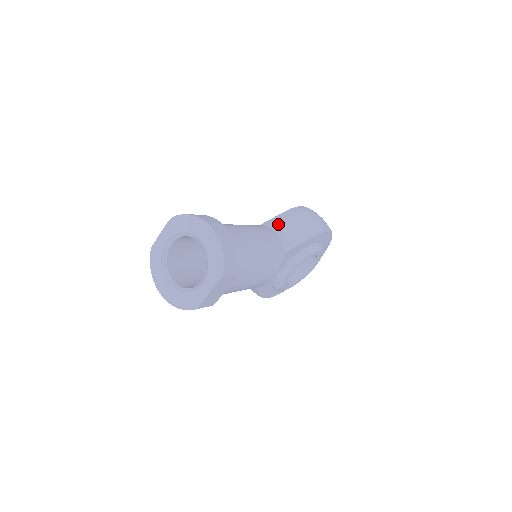
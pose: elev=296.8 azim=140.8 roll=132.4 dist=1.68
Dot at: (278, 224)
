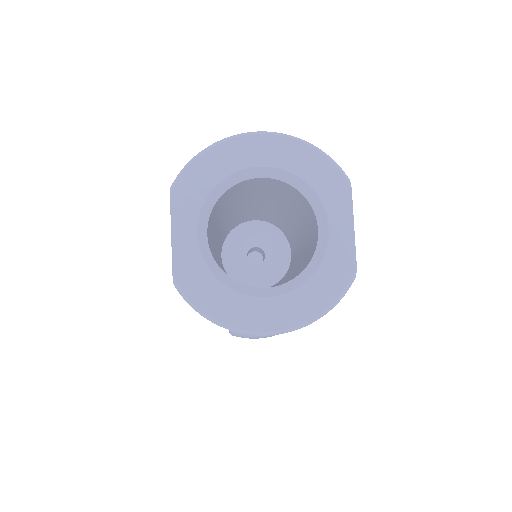
Dot at: occluded
